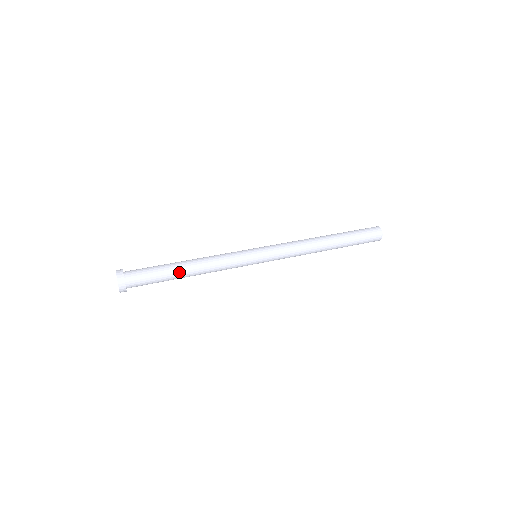
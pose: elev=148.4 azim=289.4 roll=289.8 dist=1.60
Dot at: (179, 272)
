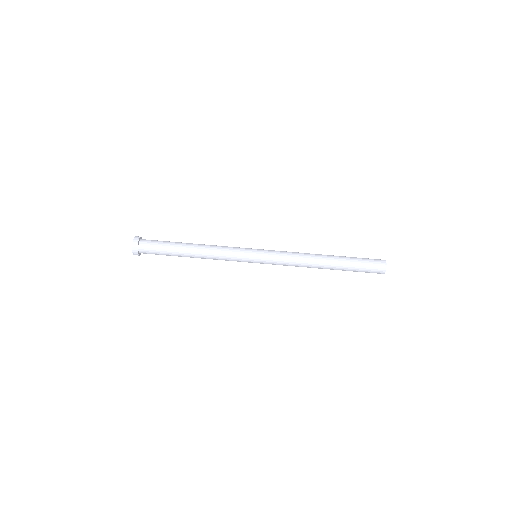
Dot at: (183, 254)
